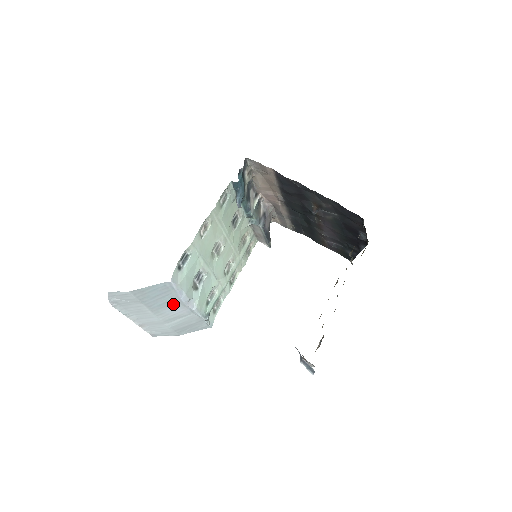
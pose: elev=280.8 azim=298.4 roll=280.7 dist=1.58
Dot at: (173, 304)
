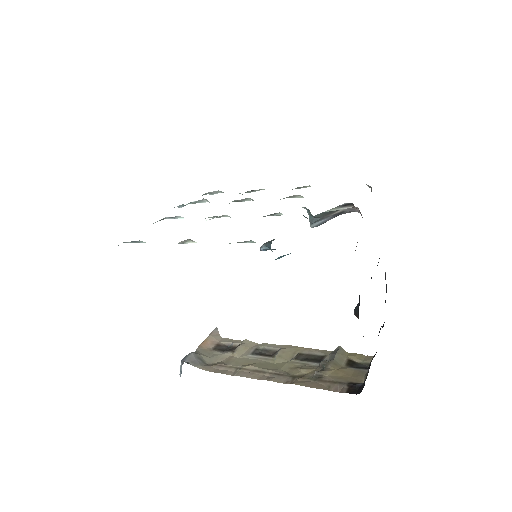
Dot at: occluded
